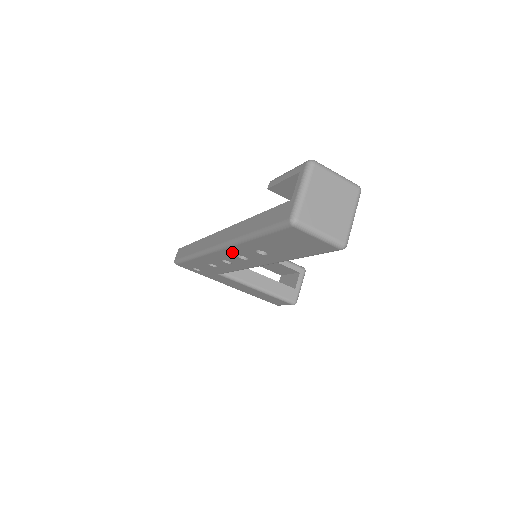
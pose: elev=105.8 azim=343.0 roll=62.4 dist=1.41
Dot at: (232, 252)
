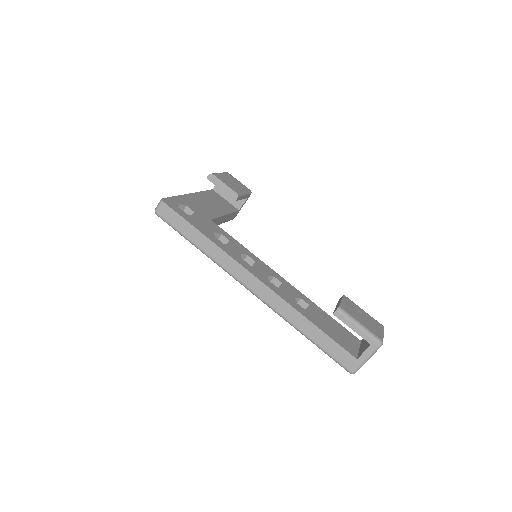
Dot at: occluded
